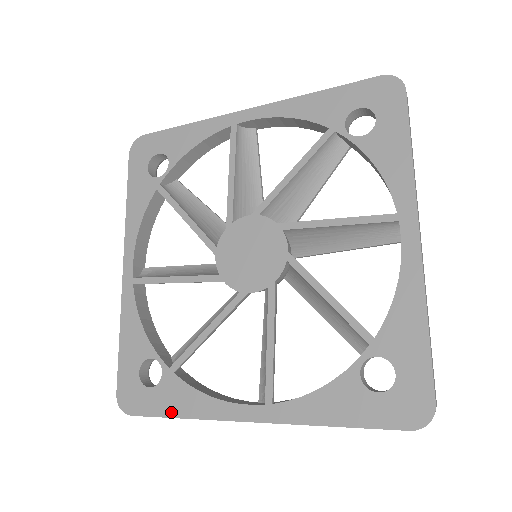
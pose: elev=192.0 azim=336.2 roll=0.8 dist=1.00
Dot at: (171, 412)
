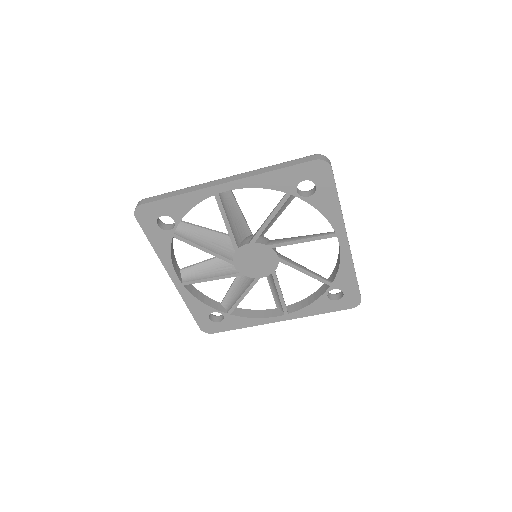
Dot at: (236, 328)
